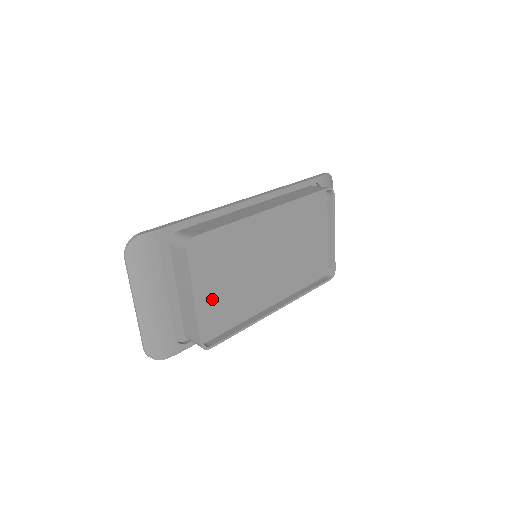
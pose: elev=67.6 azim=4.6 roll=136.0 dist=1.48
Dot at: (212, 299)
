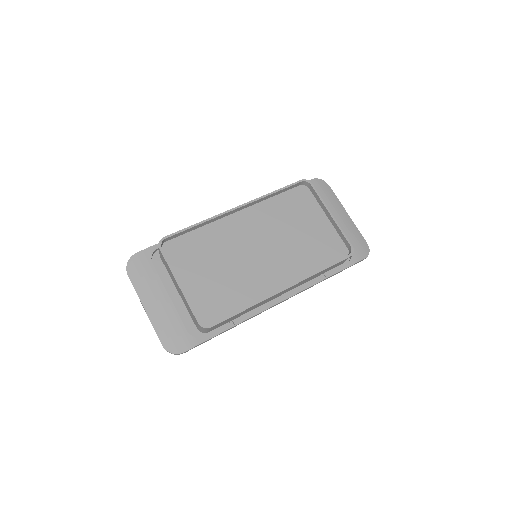
Dot at: (205, 288)
